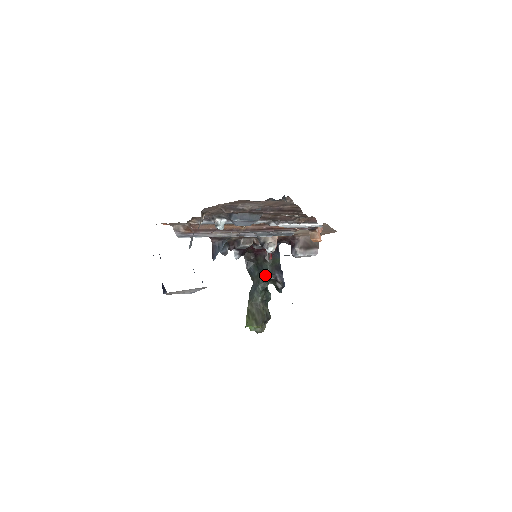
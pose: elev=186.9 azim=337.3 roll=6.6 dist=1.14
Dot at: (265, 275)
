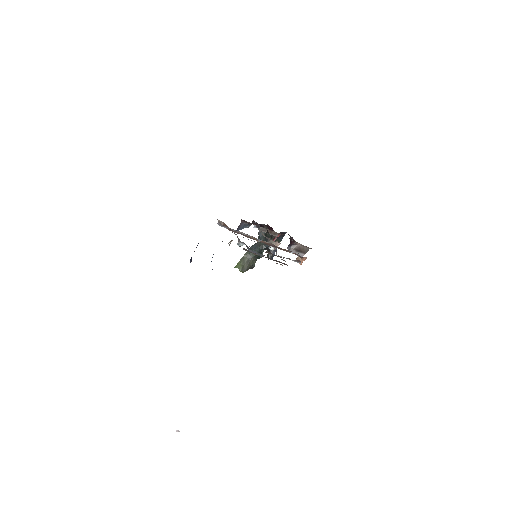
Dot at: (266, 245)
